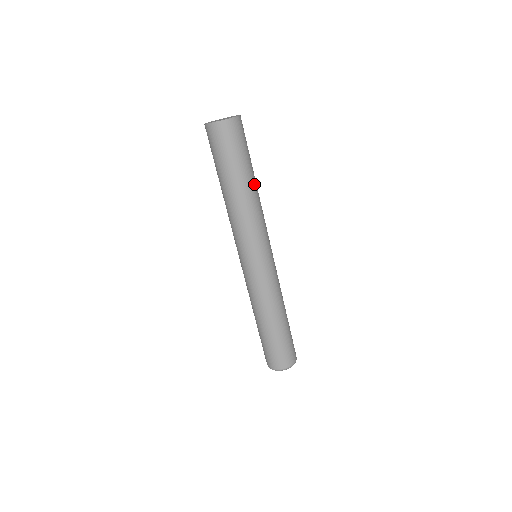
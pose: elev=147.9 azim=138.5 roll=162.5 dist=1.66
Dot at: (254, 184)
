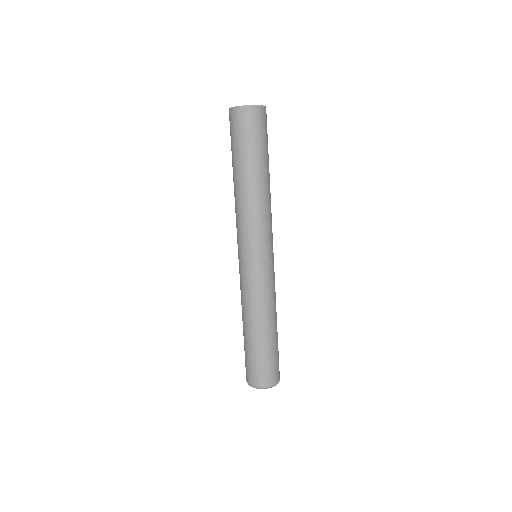
Dot at: (258, 178)
